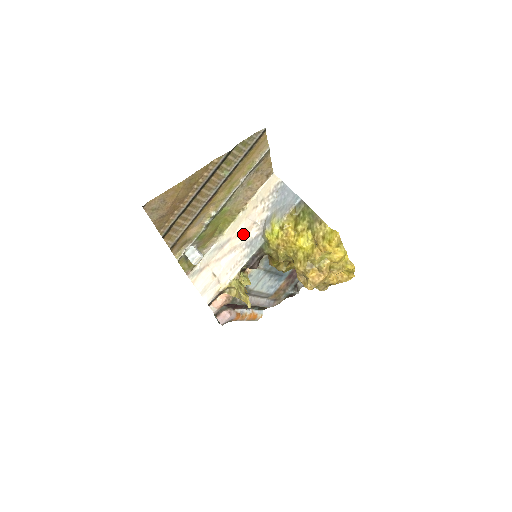
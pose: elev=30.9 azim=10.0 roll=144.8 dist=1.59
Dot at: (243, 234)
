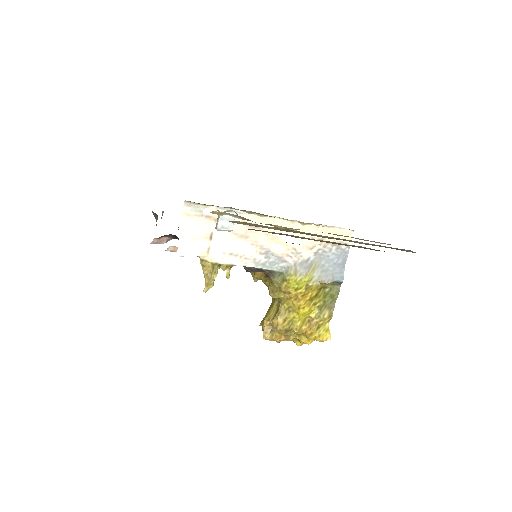
Dot at: (276, 242)
